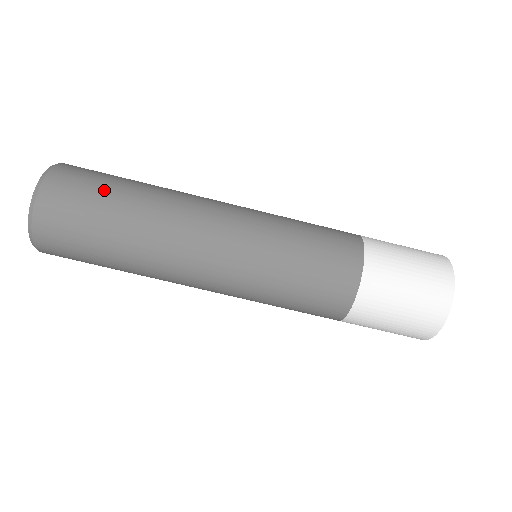
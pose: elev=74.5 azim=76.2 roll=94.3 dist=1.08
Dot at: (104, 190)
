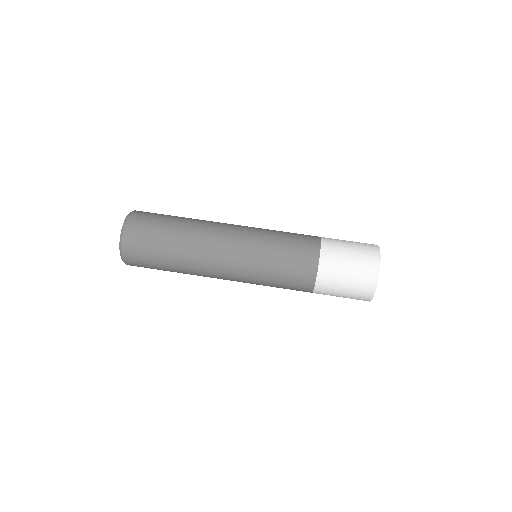
Dot at: occluded
